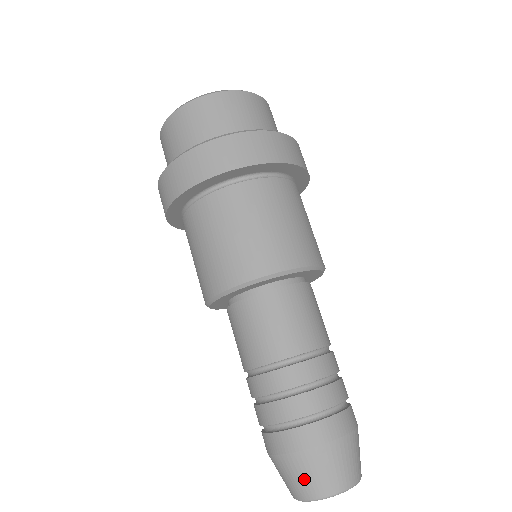
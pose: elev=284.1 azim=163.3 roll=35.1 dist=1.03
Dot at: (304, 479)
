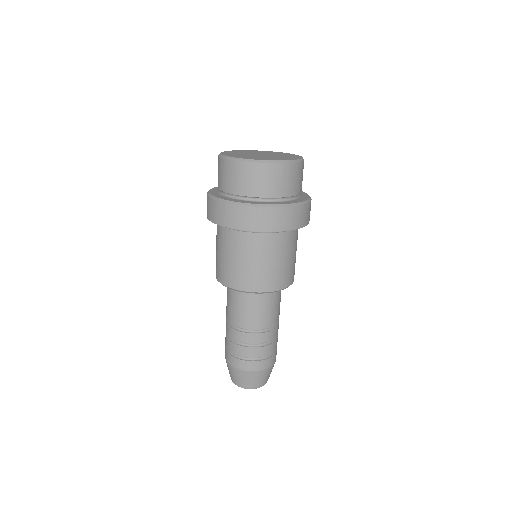
Dot at: (232, 375)
